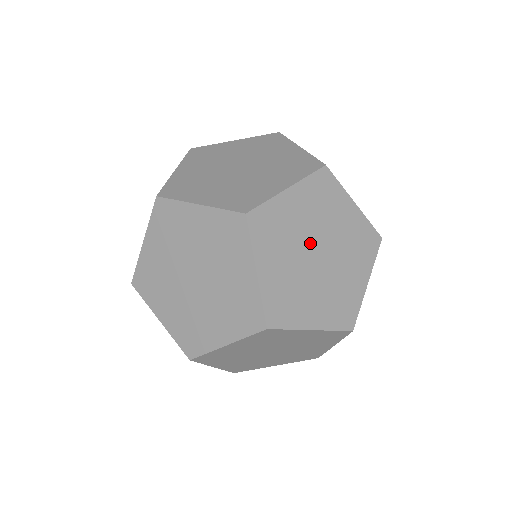
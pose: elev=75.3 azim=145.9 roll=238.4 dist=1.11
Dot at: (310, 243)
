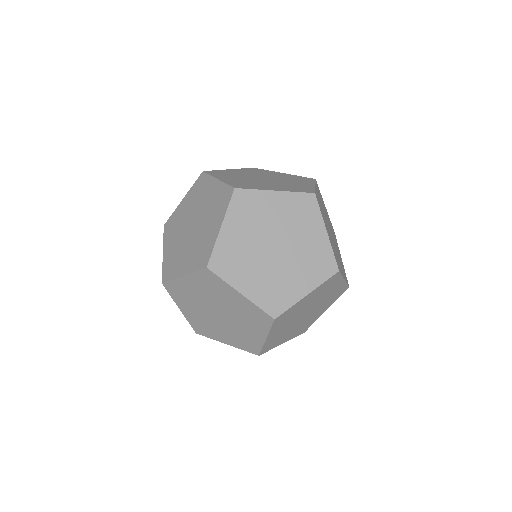
Dot at: (255, 177)
